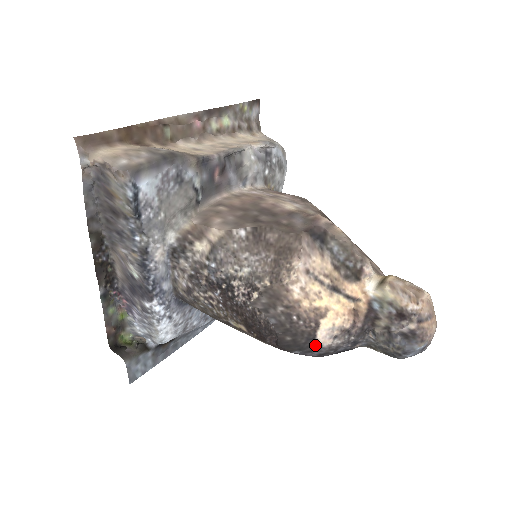
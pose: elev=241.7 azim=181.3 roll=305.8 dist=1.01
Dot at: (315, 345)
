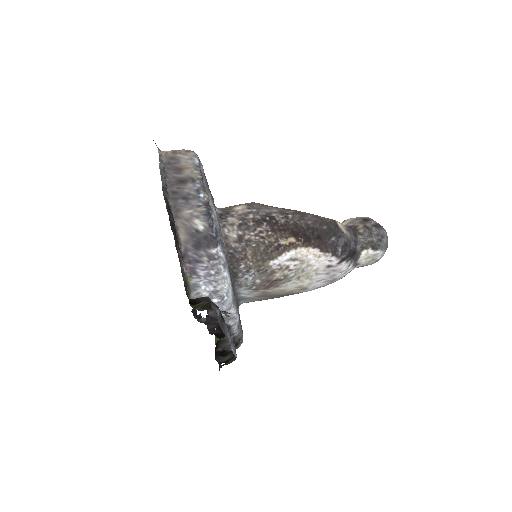
Dot at: (340, 230)
